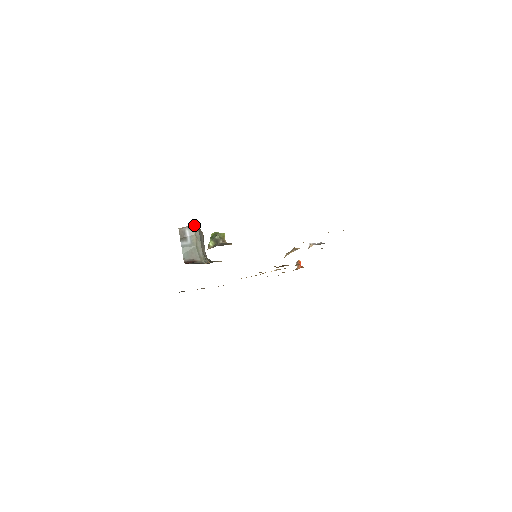
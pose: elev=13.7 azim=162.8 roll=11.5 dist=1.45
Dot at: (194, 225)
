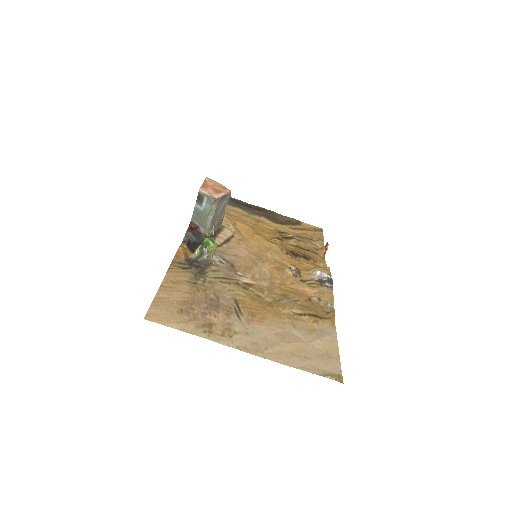
Dot at: (213, 198)
